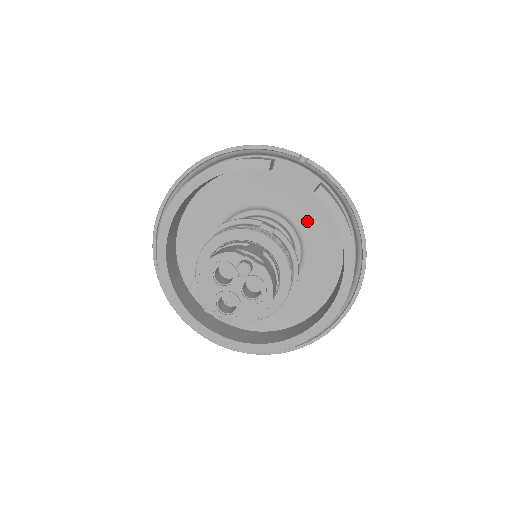
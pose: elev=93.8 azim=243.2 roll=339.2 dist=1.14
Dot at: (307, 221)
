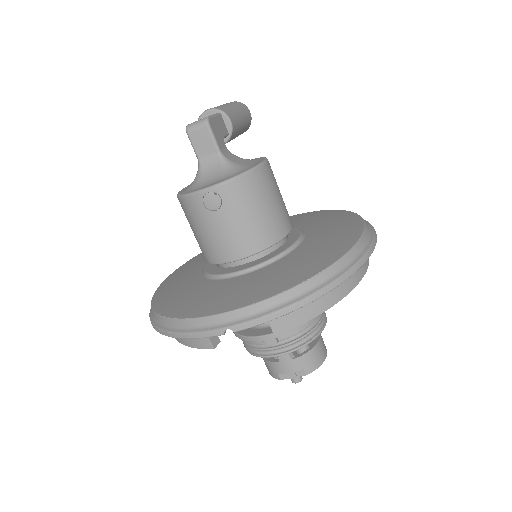
Dot at: occluded
